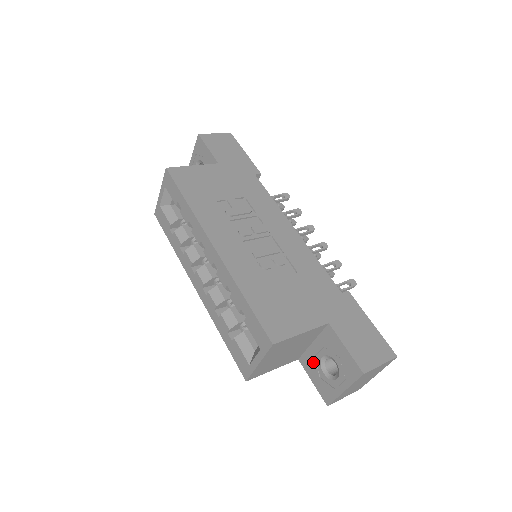
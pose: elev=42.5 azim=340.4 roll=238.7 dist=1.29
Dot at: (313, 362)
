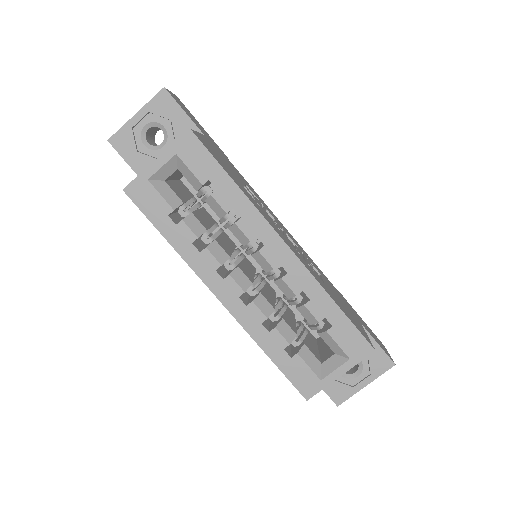
Dot at: occluded
